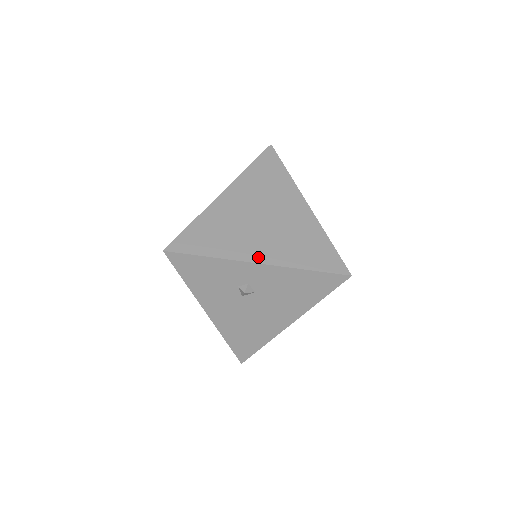
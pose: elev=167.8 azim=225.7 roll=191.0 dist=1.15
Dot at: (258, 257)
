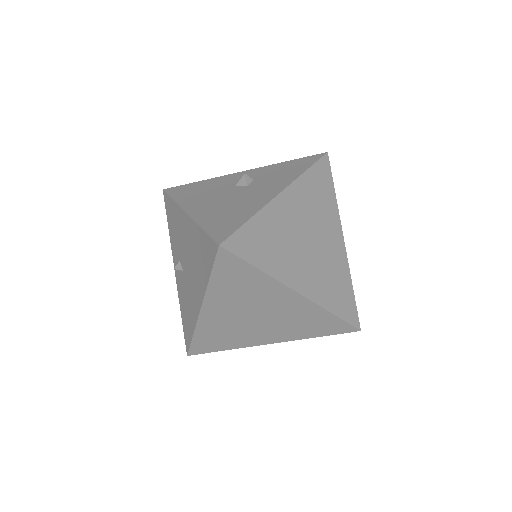
Dot at: (268, 341)
